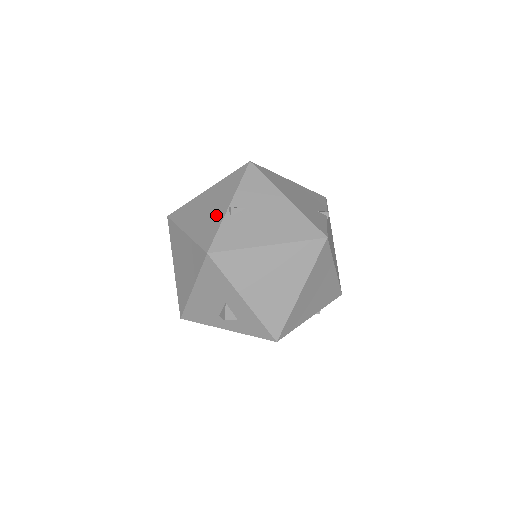
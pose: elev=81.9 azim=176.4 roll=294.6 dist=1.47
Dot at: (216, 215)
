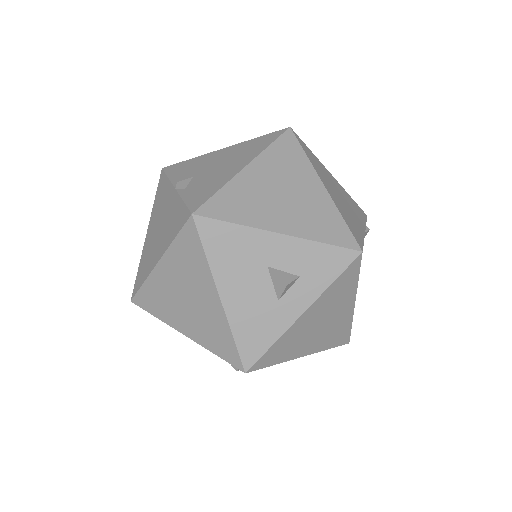
Dot at: (171, 208)
